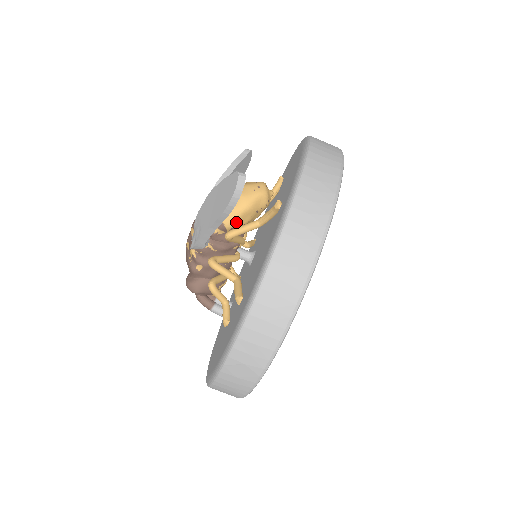
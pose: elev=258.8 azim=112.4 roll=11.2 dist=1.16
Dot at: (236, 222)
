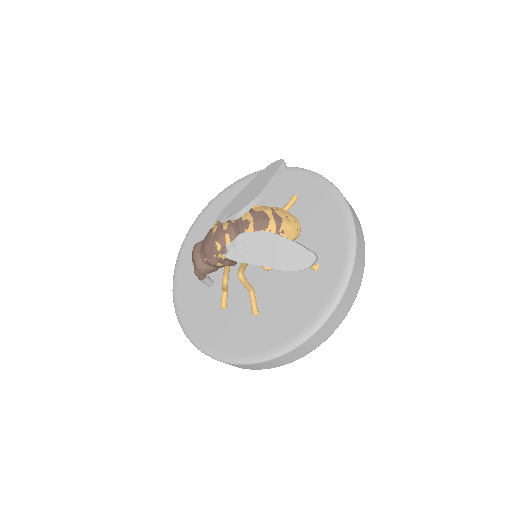
Dot at: occluded
